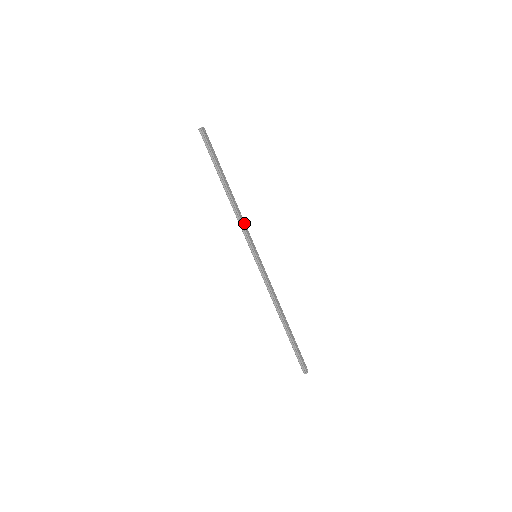
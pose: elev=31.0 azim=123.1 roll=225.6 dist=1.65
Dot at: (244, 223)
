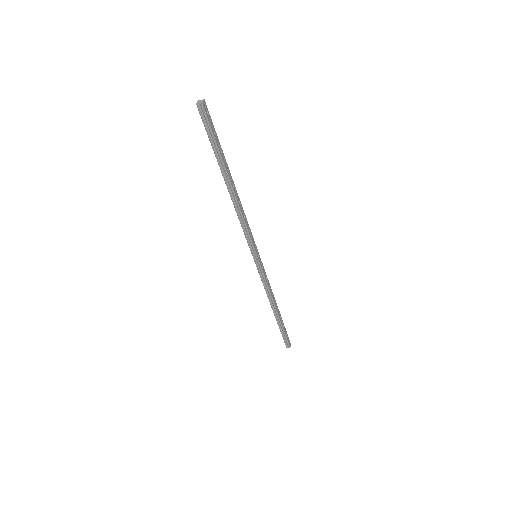
Dot at: (247, 223)
